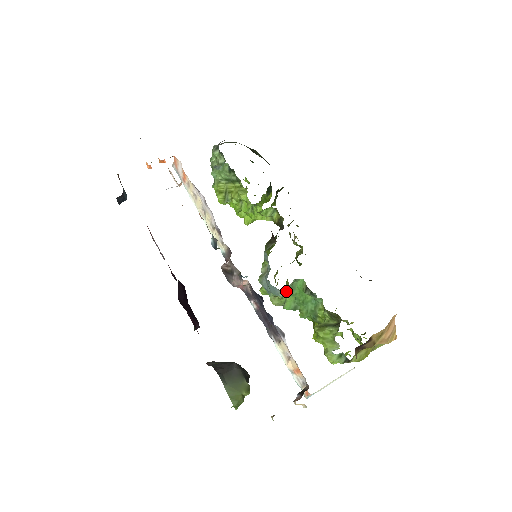
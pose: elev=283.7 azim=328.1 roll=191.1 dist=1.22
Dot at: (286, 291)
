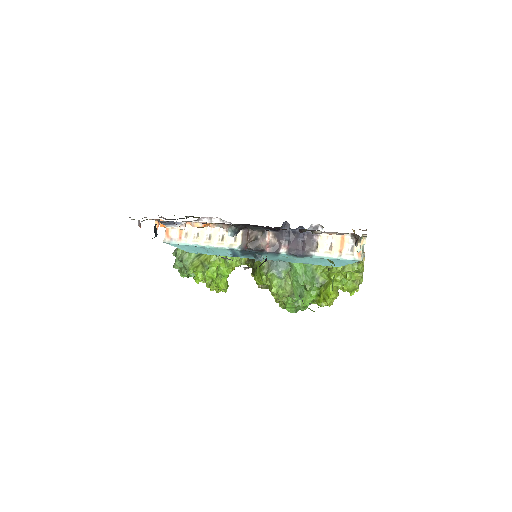
Dot at: (290, 265)
